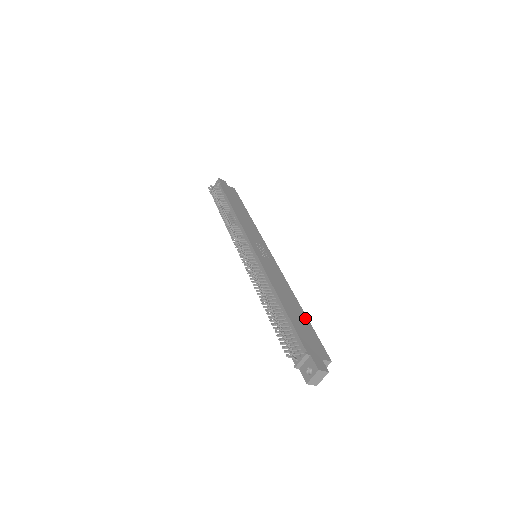
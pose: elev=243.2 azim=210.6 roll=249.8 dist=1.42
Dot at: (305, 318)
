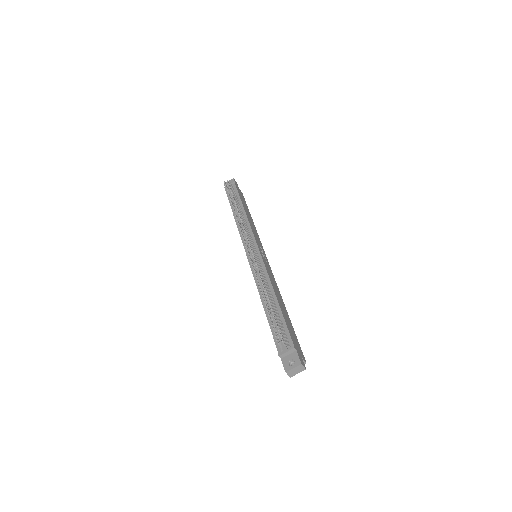
Dot at: (290, 322)
